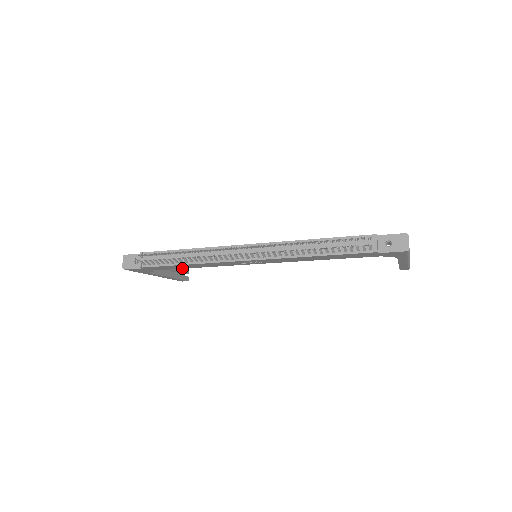
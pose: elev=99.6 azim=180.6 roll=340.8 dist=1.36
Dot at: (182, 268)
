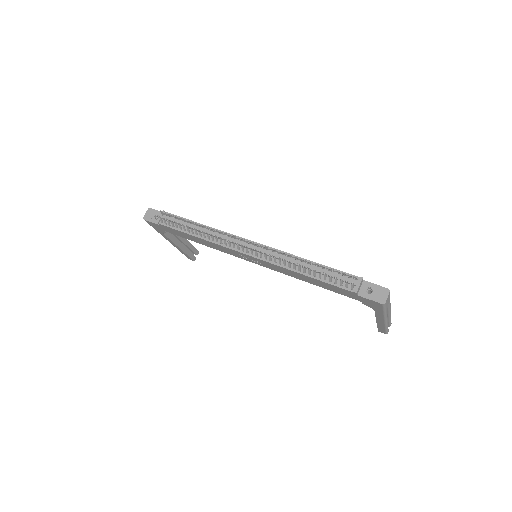
Dot at: (191, 240)
